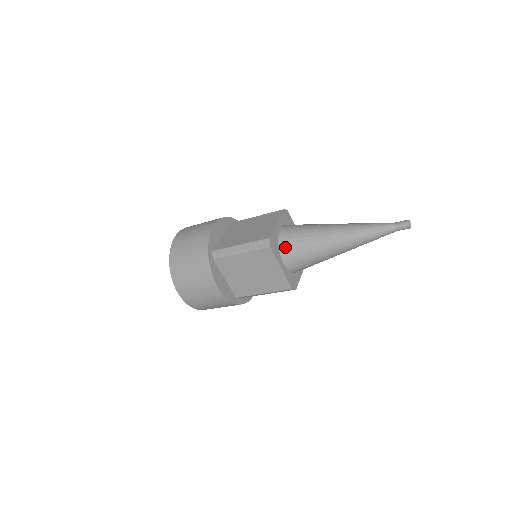
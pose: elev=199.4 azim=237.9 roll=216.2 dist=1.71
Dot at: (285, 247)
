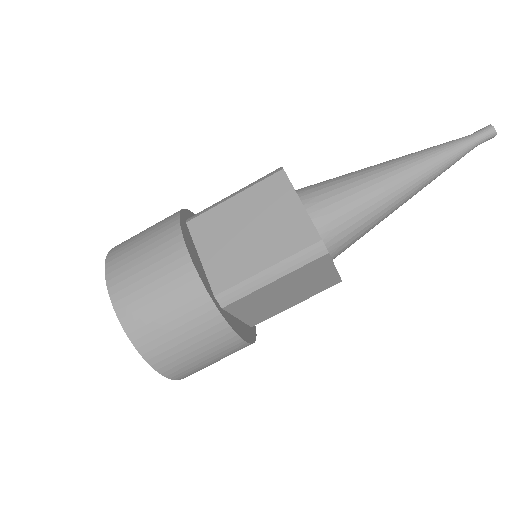
Dot at: (306, 189)
